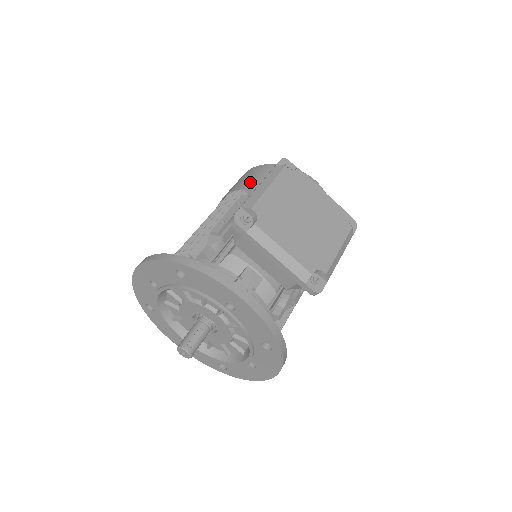
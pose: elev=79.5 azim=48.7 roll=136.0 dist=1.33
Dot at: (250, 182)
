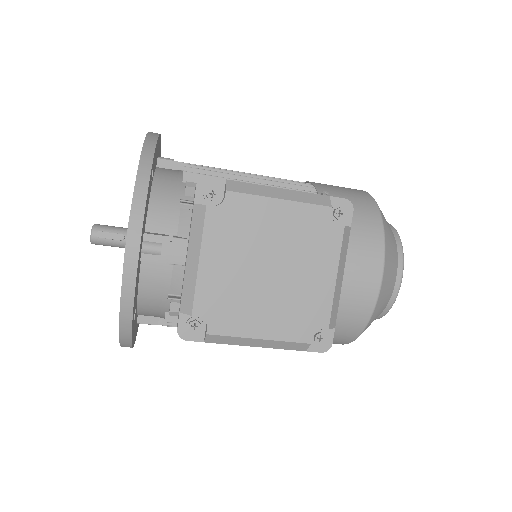
Dot at: (333, 195)
